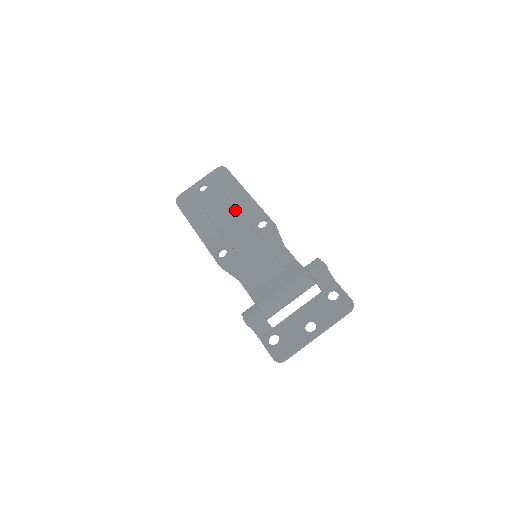
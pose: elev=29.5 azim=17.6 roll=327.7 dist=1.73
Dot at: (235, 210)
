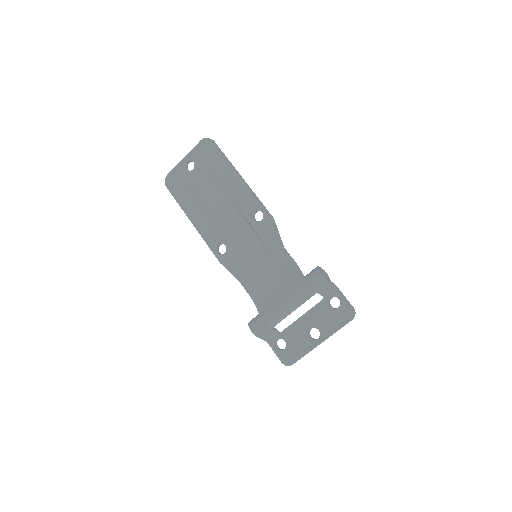
Dot at: (228, 200)
